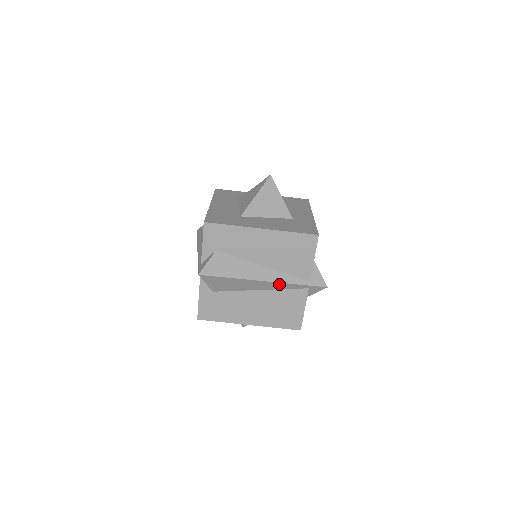
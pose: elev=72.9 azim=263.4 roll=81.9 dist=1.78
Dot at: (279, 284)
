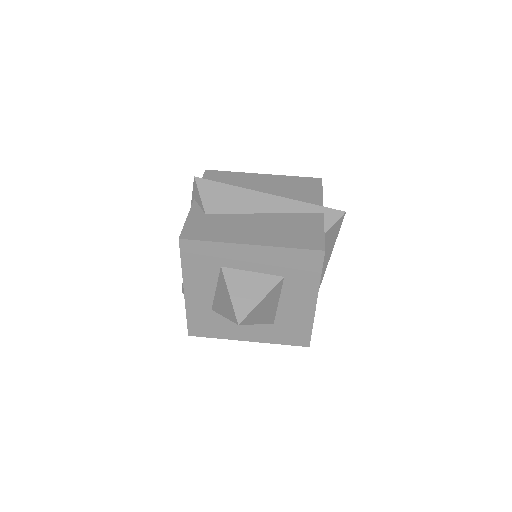
Dot at: (287, 202)
